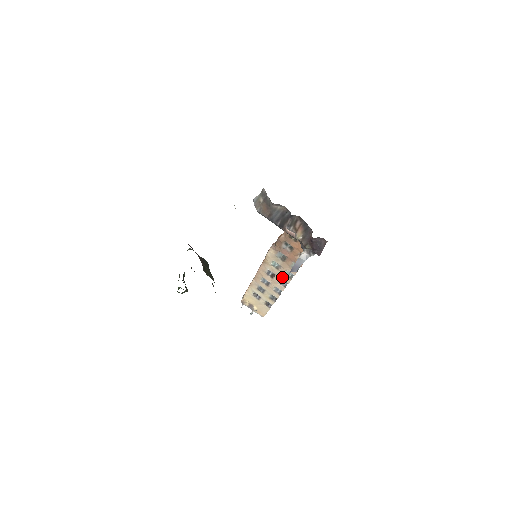
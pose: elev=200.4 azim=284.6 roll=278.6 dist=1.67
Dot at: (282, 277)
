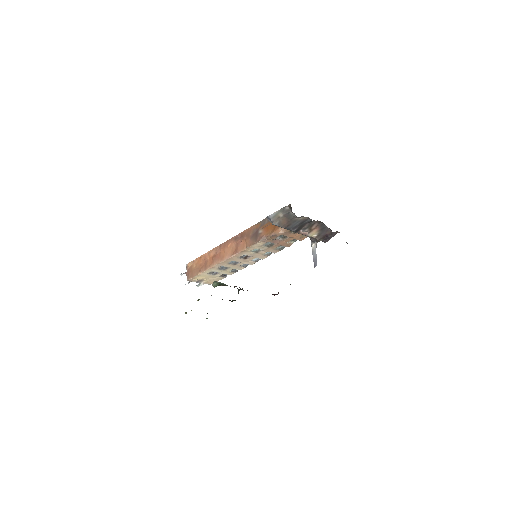
Dot at: (258, 257)
